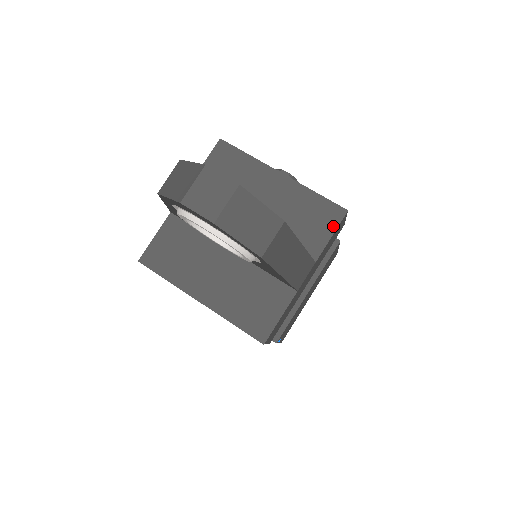
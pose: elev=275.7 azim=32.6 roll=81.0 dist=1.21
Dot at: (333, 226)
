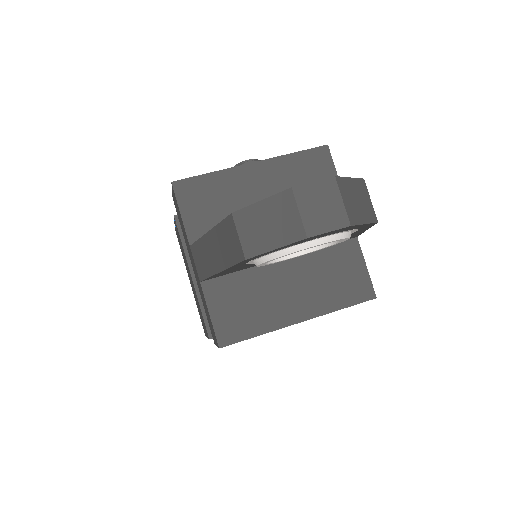
Dot at: (330, 166)
